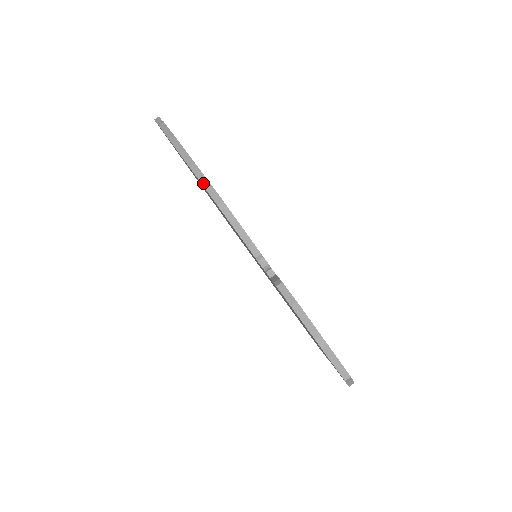
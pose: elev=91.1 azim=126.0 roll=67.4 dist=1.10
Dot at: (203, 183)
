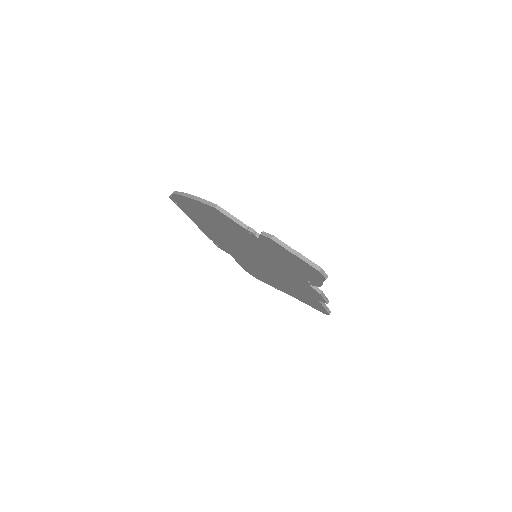
Dot at: (205, 203)
